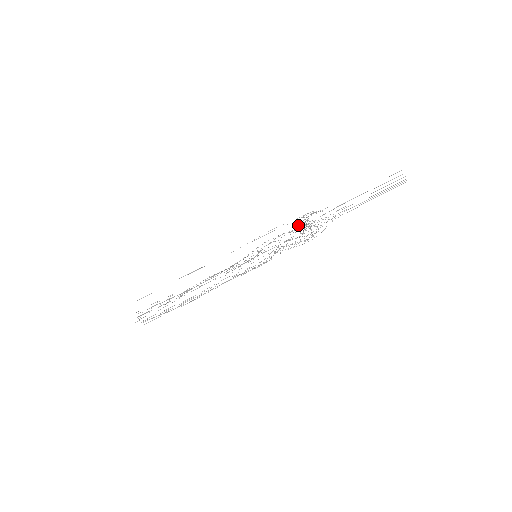
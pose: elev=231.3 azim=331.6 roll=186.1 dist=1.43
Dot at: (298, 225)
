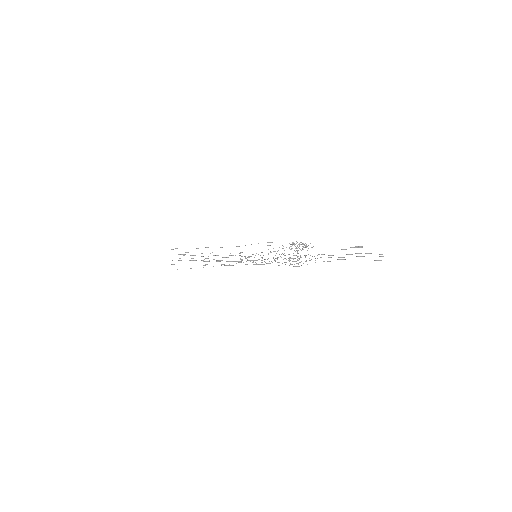
Dot at: (291, 249)
